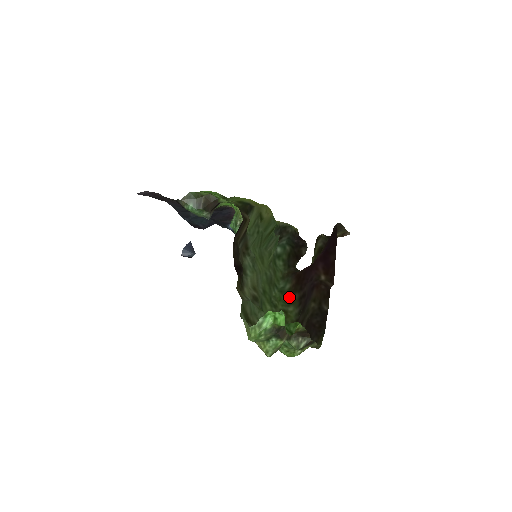
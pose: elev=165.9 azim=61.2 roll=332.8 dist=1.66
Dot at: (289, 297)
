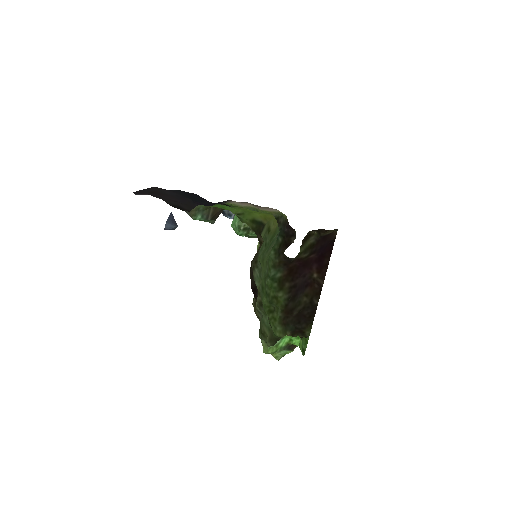
Dot at: (279, 284)
